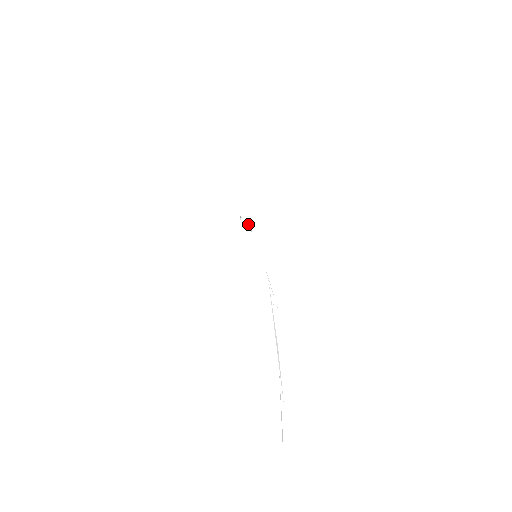
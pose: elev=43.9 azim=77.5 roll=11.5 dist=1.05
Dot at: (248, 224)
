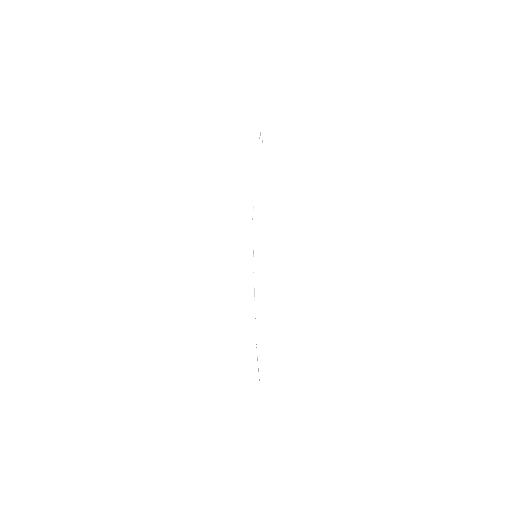
Dot at: (254, 298)
